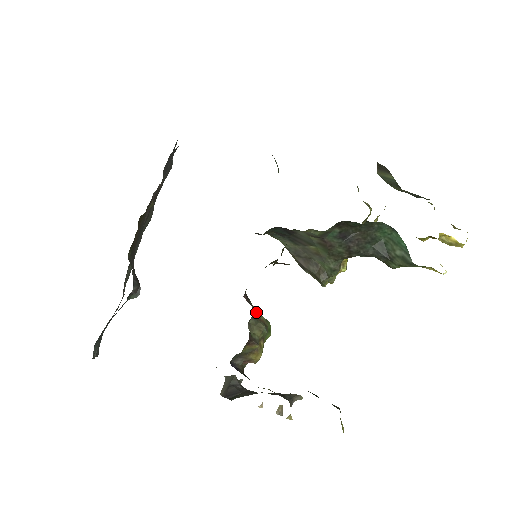
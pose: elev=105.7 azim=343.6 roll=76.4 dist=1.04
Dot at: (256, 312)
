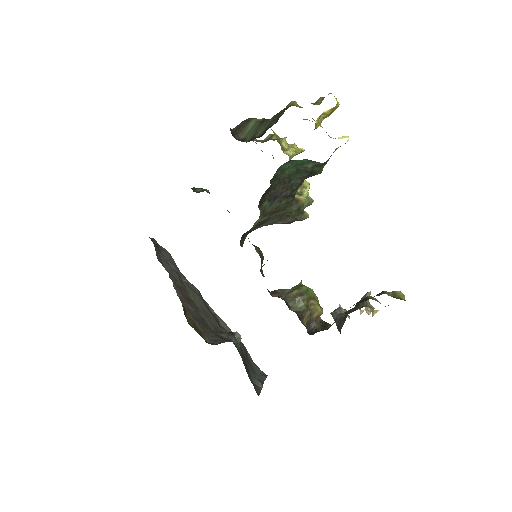
Dot at: (288, 296)
